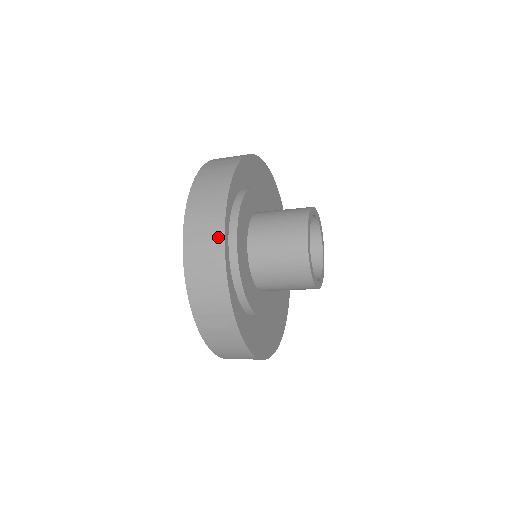
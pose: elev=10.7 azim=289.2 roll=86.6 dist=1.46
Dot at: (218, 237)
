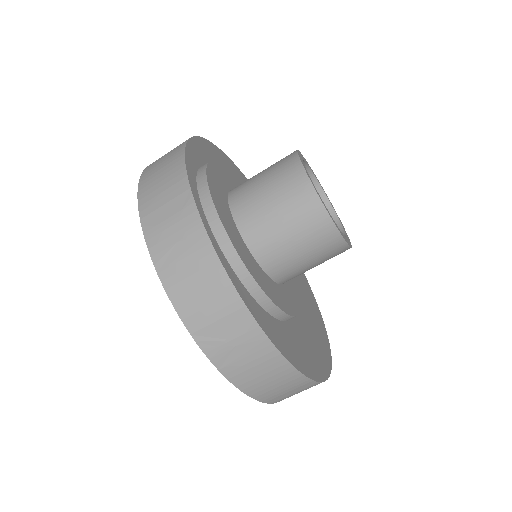
Dot at: (187, 209)
